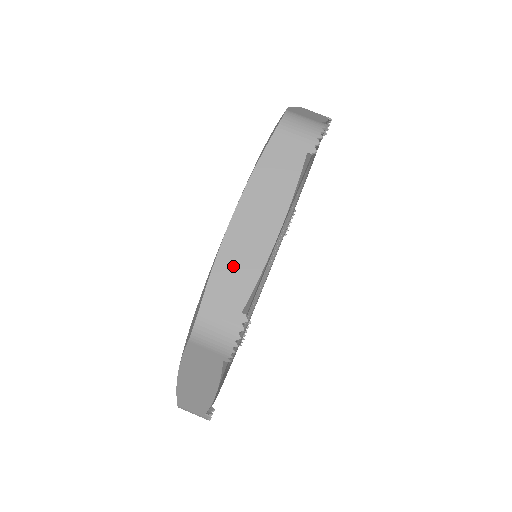
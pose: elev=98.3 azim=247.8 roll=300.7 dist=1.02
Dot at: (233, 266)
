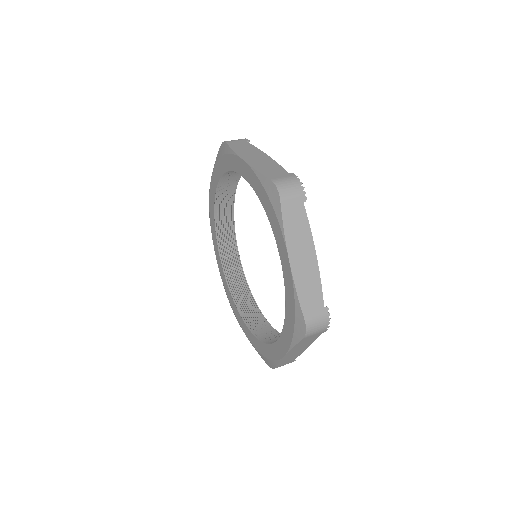
Dot at: occluded
